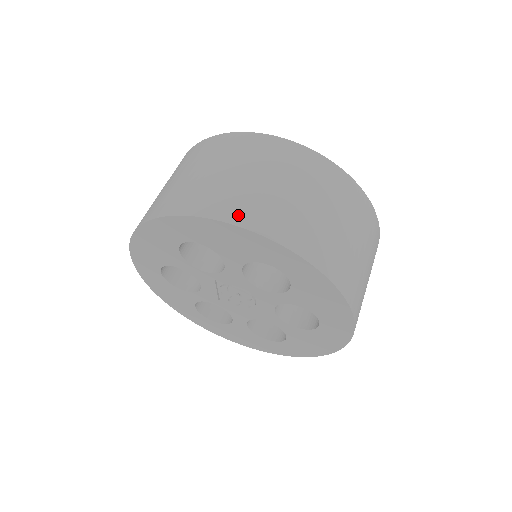
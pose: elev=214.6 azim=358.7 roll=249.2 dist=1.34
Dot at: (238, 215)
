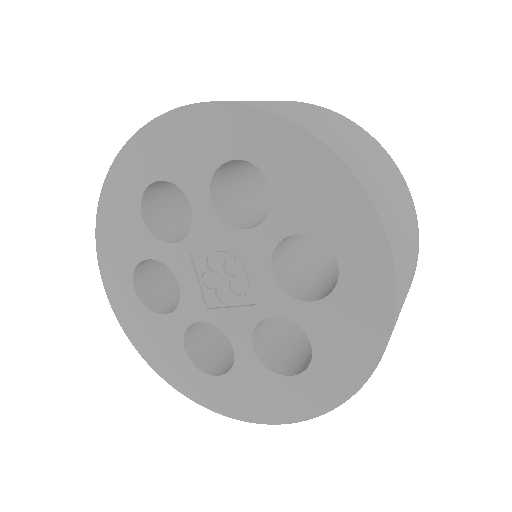
Dot at: occluded
